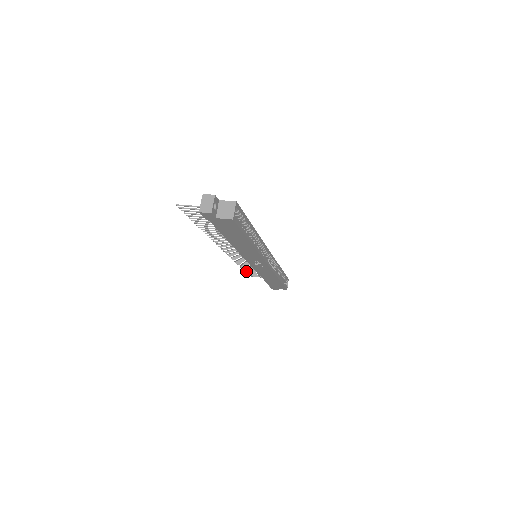
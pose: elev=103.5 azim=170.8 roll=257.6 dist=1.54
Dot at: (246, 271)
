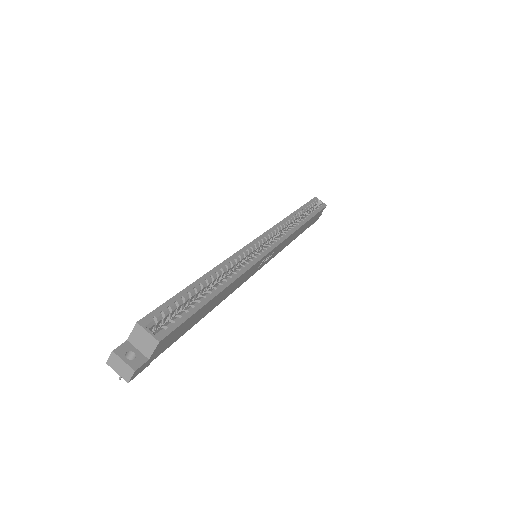
Dot at: occluded
